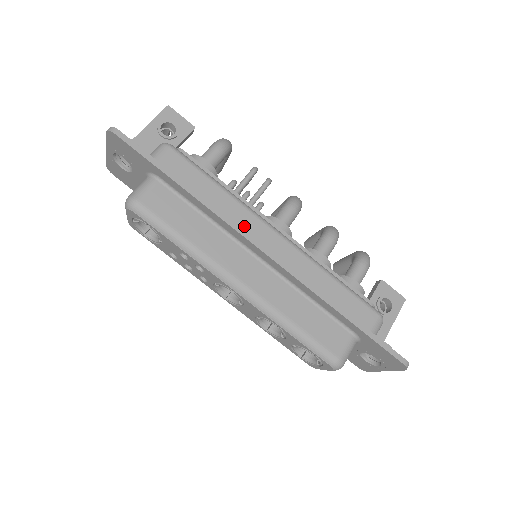
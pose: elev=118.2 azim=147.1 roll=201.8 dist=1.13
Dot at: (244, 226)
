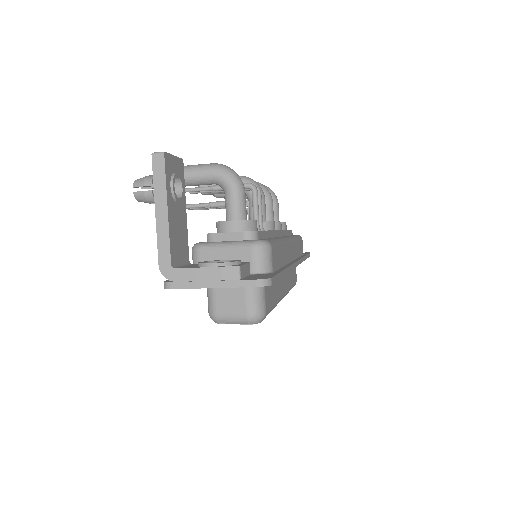
Dot at: (288, 257)
